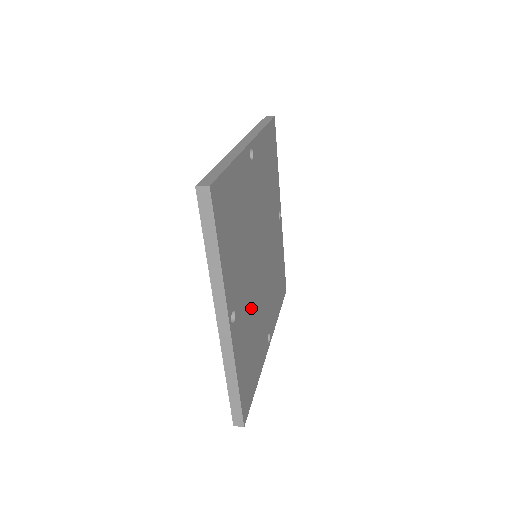
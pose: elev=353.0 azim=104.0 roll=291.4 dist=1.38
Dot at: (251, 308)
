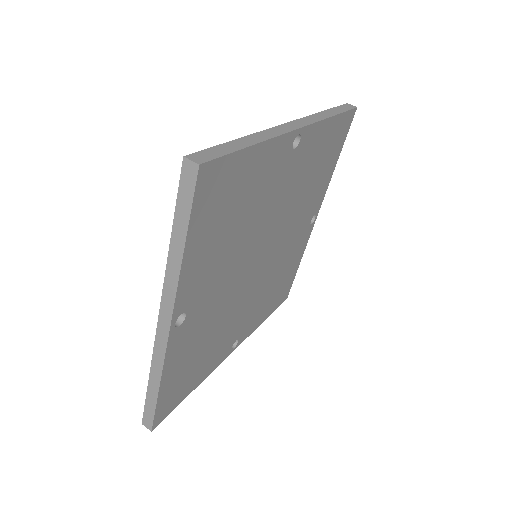
Dot at: (218, 312)
